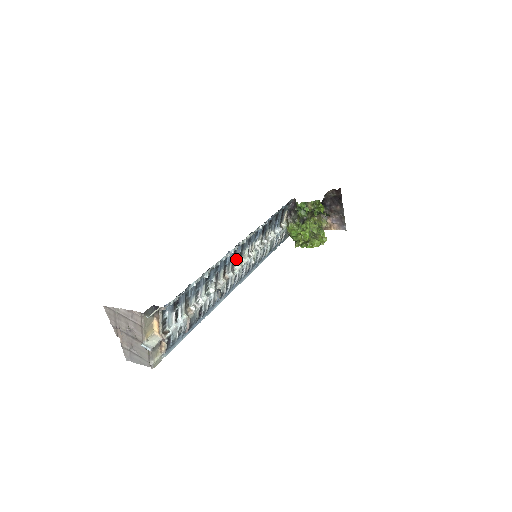
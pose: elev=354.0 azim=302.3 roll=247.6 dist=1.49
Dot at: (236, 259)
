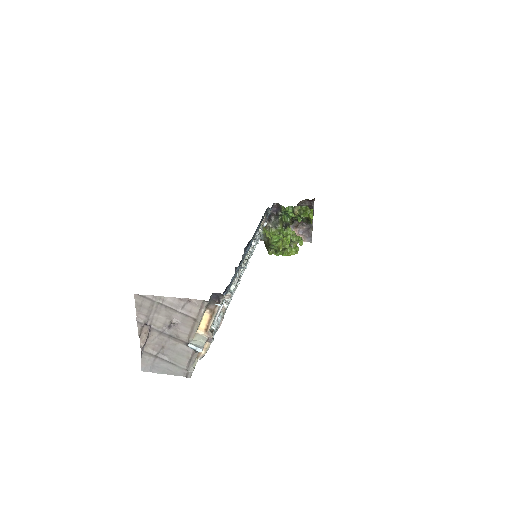
Dot at: occluded
